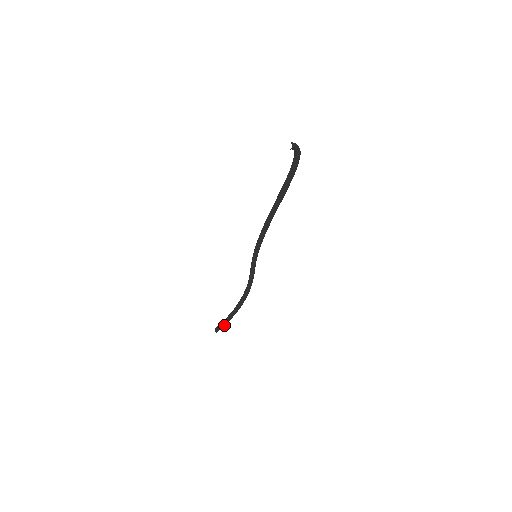
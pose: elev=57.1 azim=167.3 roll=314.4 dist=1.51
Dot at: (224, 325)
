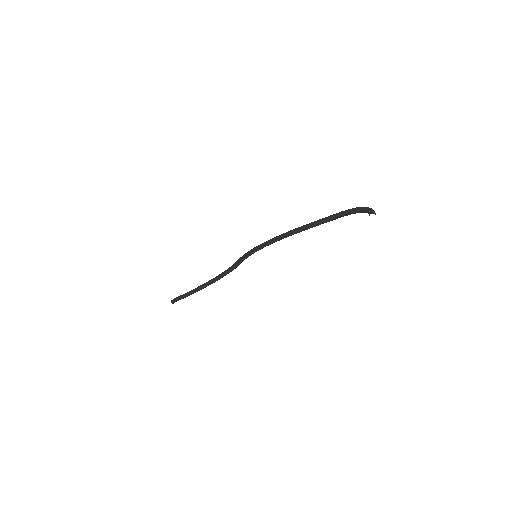
Dot at: (185, 296)
